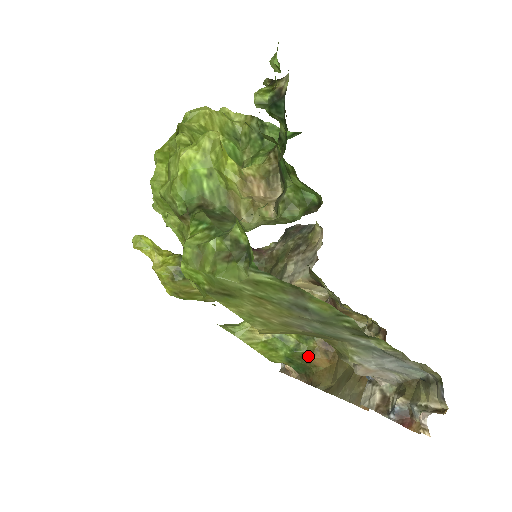
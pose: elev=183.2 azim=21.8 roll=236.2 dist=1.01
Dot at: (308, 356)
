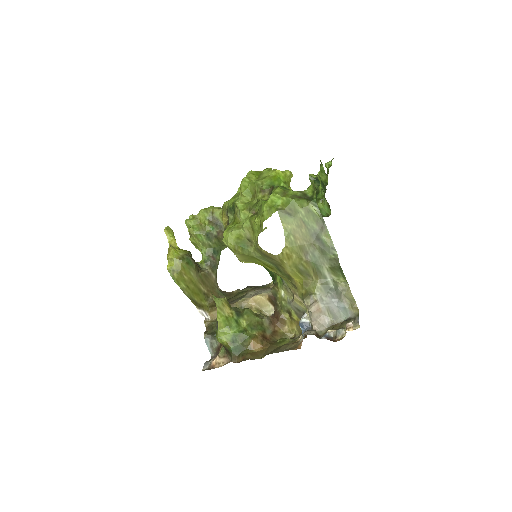
Dot at: (249, 339)
